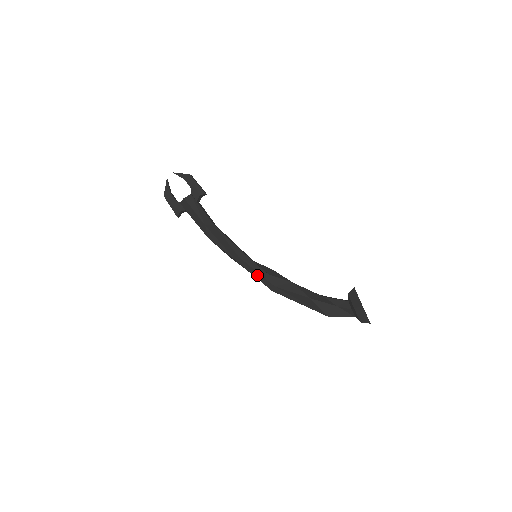
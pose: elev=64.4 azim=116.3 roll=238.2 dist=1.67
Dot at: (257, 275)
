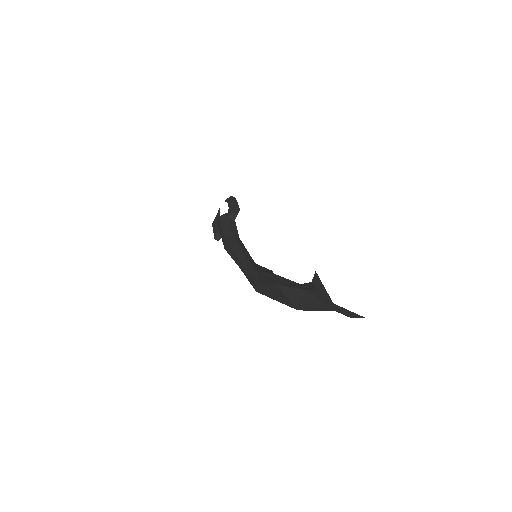
Dot at: (248, 275)
